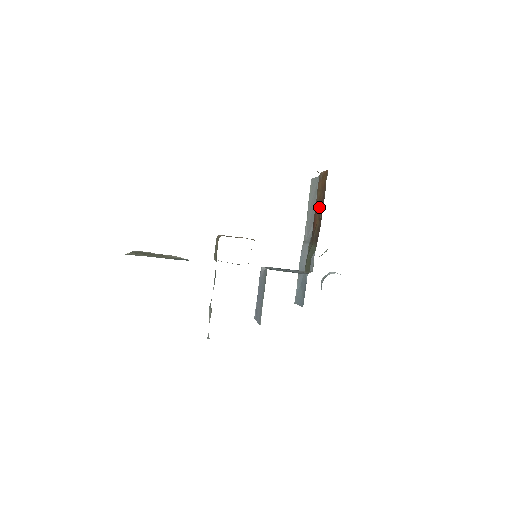
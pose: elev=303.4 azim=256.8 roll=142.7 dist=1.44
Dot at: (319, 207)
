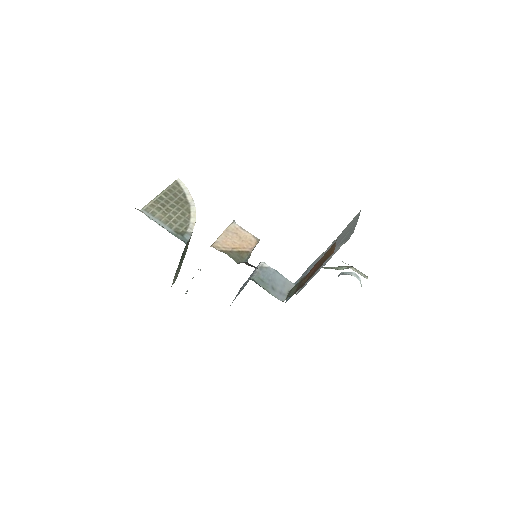
Dot at: (315, 268)
